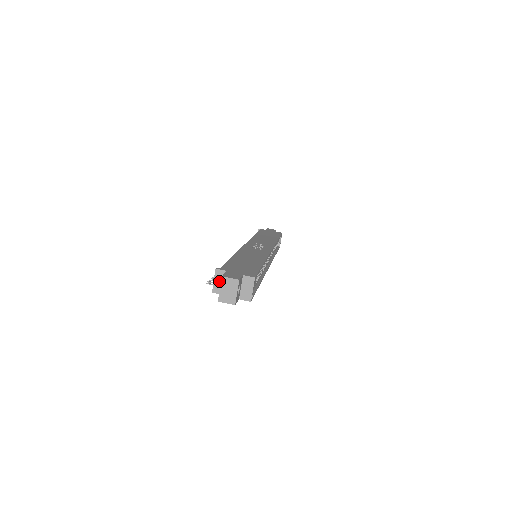
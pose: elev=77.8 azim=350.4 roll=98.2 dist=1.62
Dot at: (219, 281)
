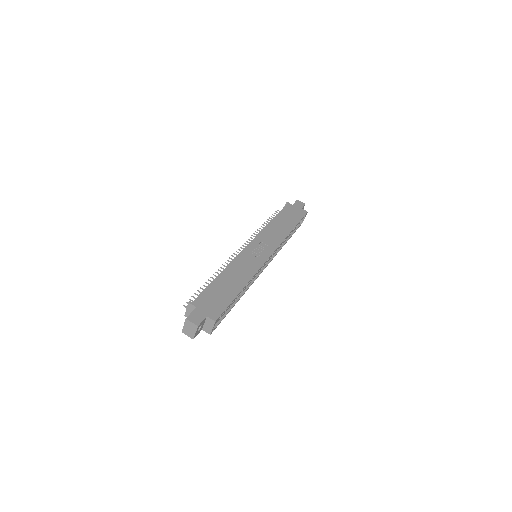
Dot at: (190, 311)
